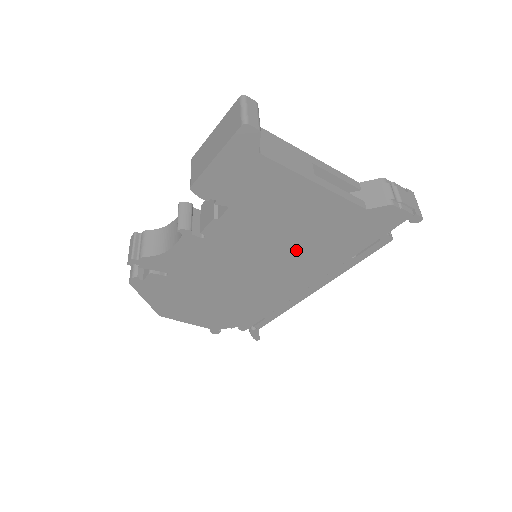
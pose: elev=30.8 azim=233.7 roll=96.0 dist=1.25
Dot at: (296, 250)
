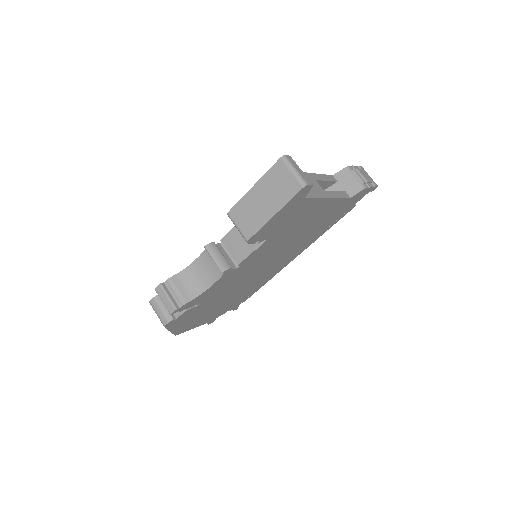
Dot at: (295, 242)
